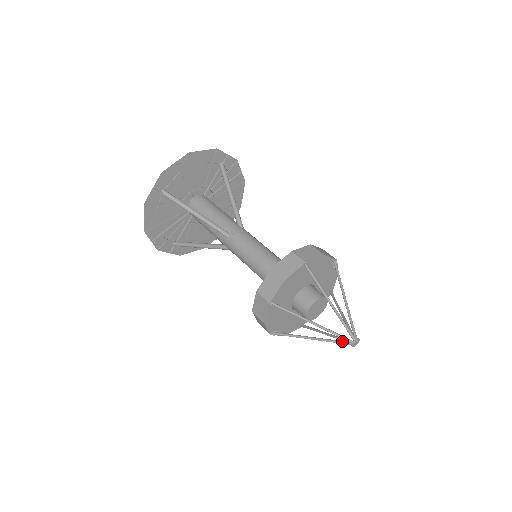
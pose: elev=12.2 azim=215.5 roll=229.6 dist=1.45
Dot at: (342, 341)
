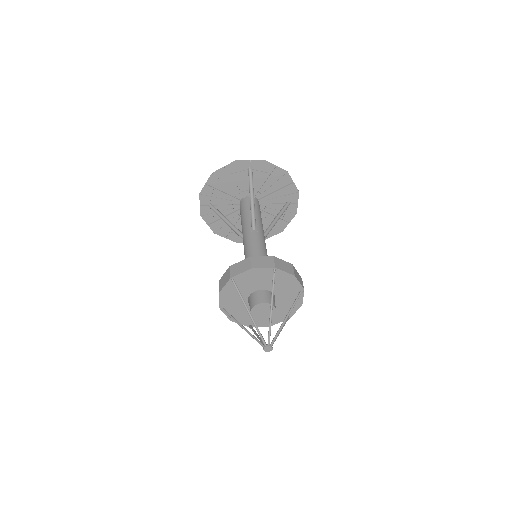
Dot at: occluded
